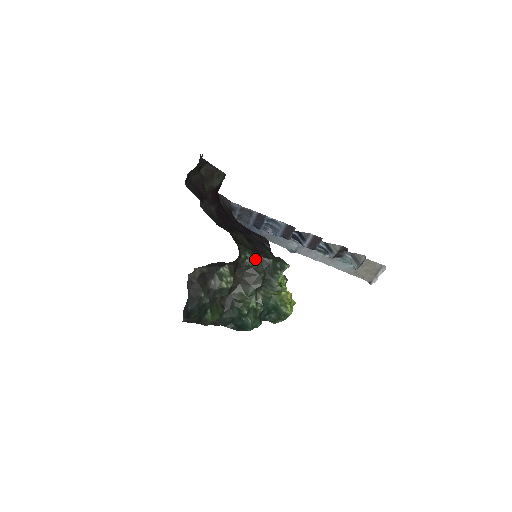
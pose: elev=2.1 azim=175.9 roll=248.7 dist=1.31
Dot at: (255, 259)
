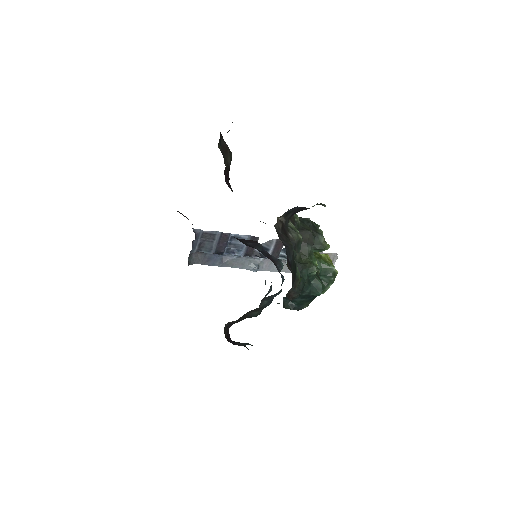
Dot at: (298, 219)
